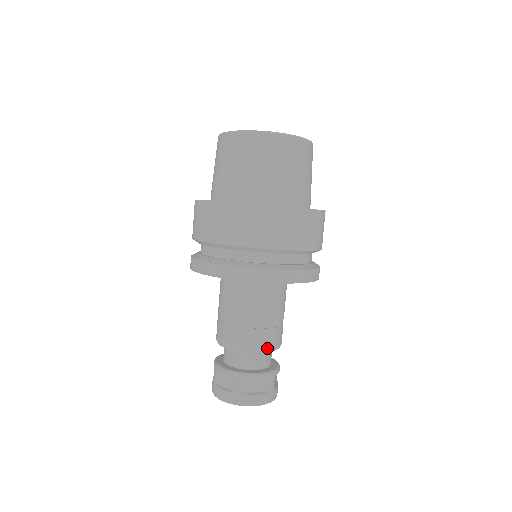
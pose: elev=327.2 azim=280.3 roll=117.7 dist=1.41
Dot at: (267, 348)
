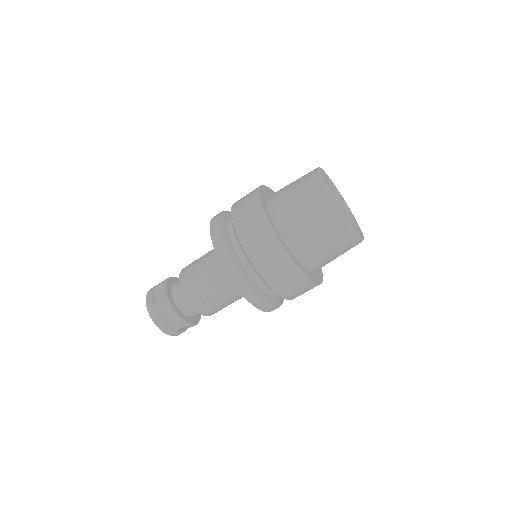
Dot at: (197, 308)
